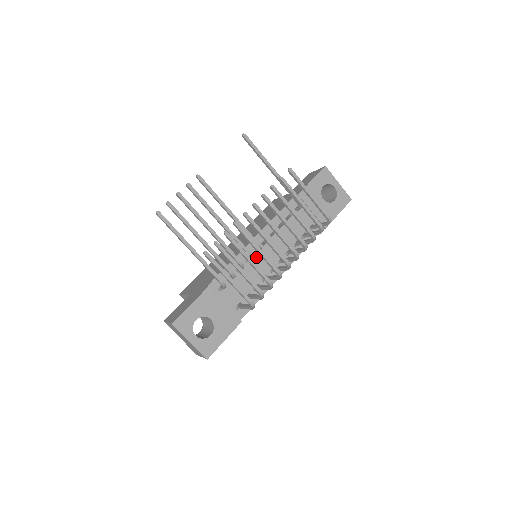
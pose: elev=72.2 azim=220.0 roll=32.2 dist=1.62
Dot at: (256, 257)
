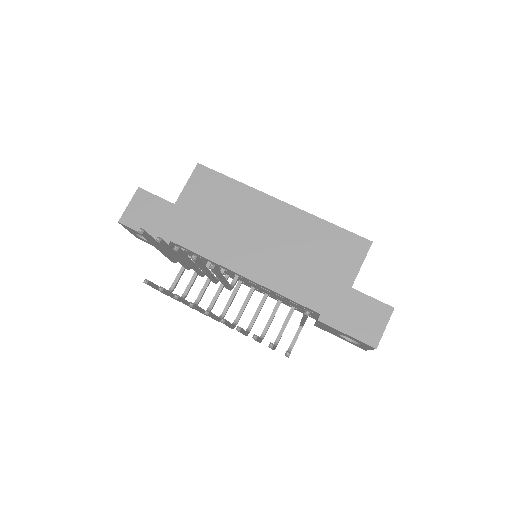
Dot at: (233, 274)
